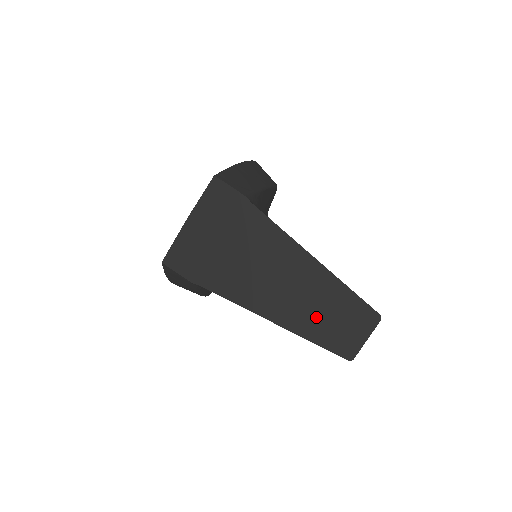
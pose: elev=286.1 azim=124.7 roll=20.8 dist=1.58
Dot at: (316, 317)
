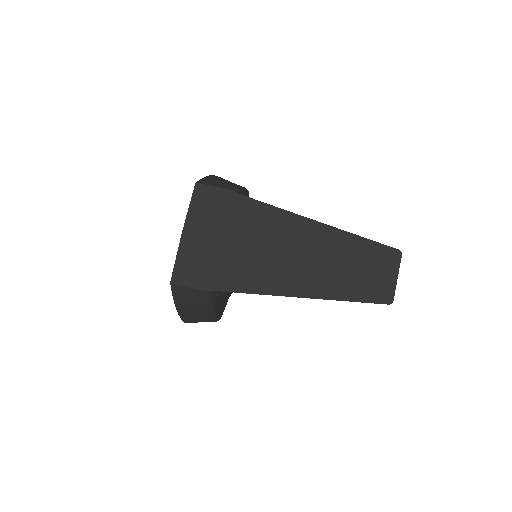
Dot at: (342, 276)
